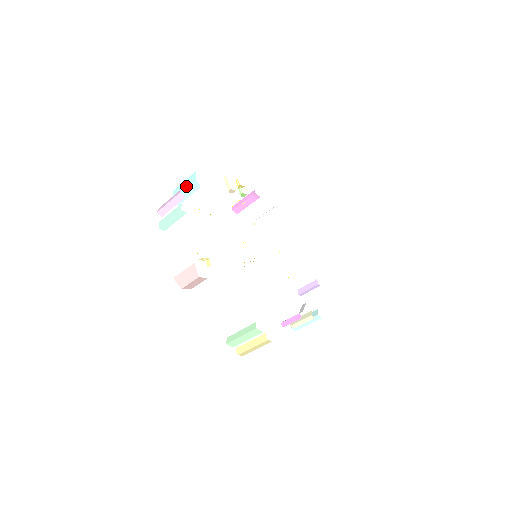
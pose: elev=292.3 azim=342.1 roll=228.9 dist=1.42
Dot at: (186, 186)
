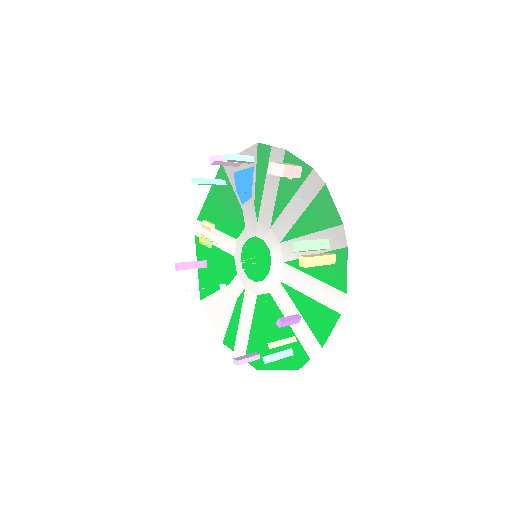
Dot at: (211, 179)
